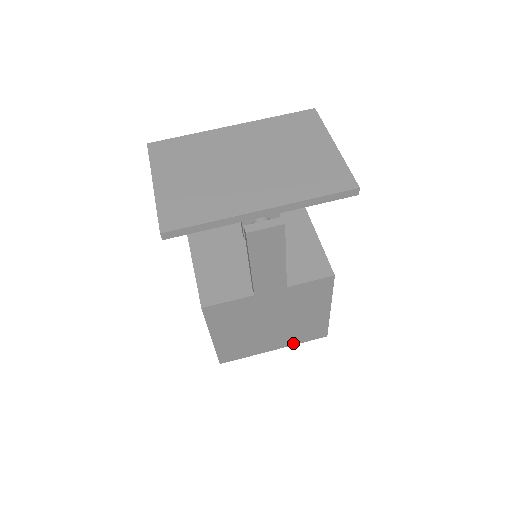
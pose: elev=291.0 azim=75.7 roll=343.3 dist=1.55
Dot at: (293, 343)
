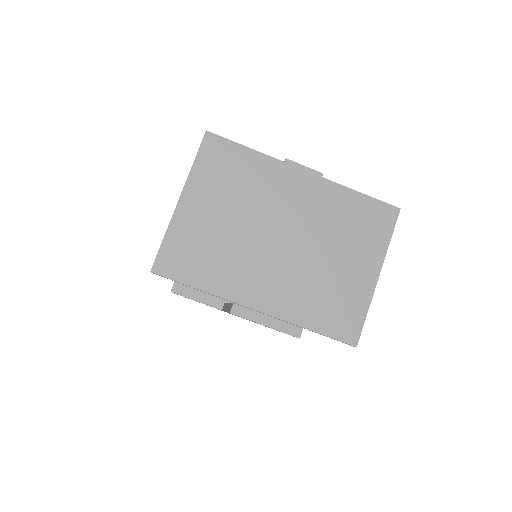
Dot at: occluded
